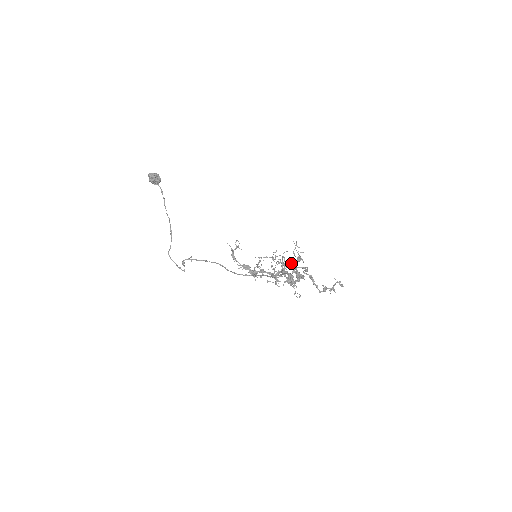
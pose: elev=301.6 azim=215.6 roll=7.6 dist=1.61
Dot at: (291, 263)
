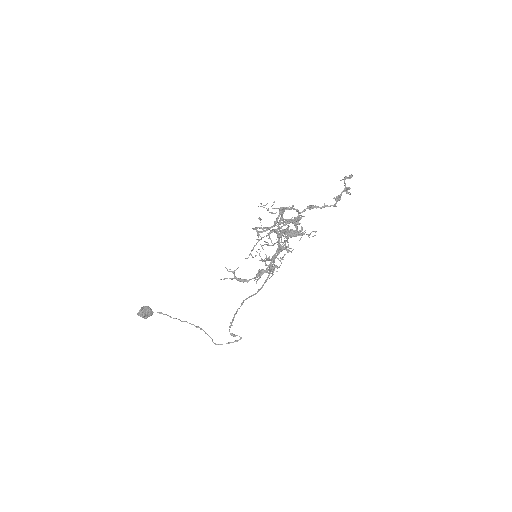
Dot at: occluded
